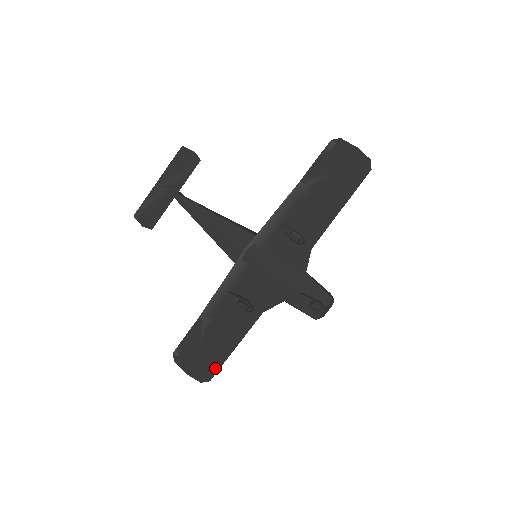
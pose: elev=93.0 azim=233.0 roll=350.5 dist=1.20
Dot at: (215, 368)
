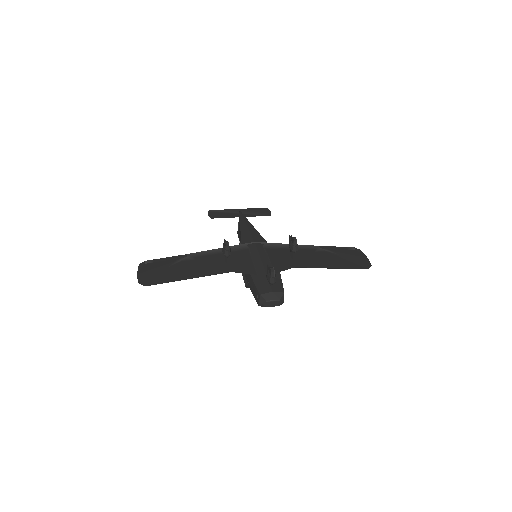
Dot at: (159, 282)
